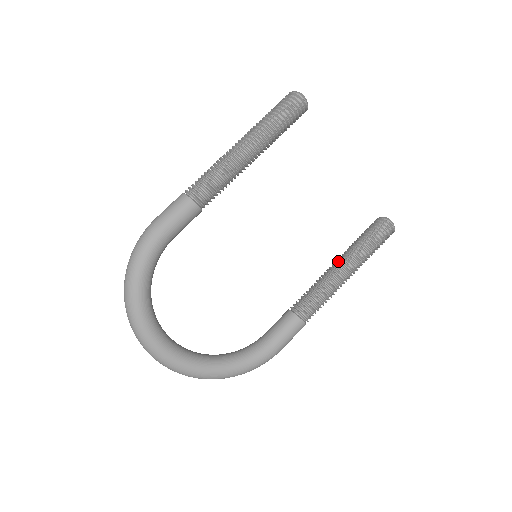
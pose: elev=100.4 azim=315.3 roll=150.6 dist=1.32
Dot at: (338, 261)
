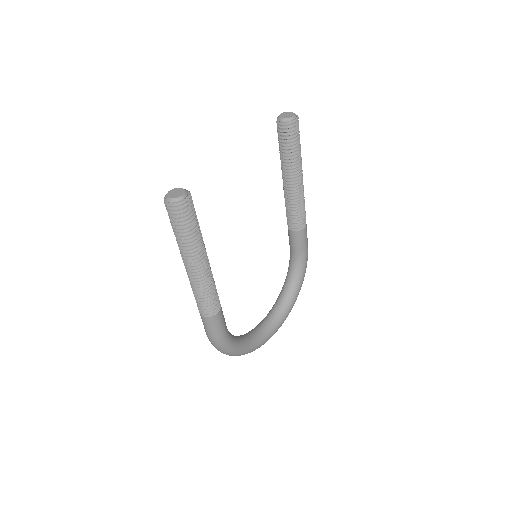
Dot at: (286, 178)
